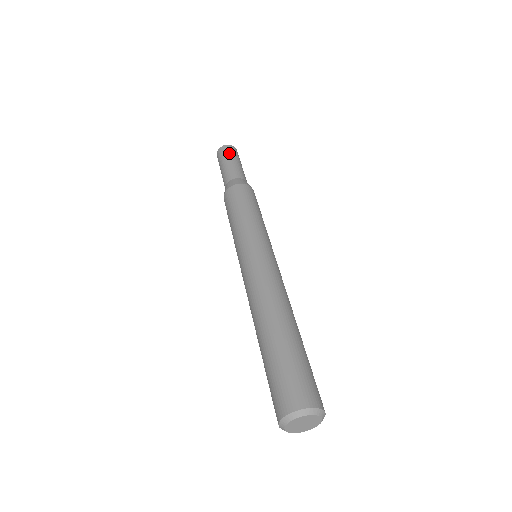
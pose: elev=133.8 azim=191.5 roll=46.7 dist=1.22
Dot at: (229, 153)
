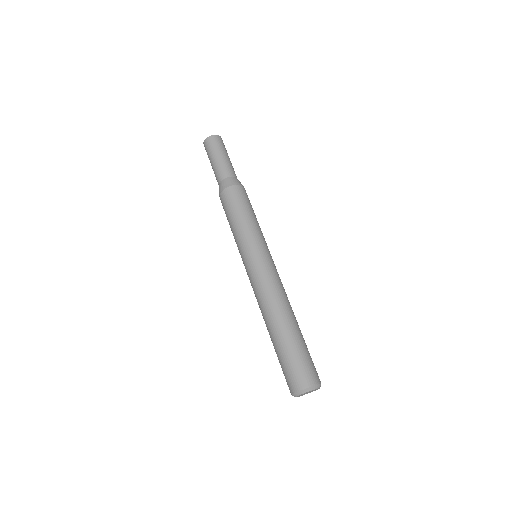
Dot at: (213, 148)
